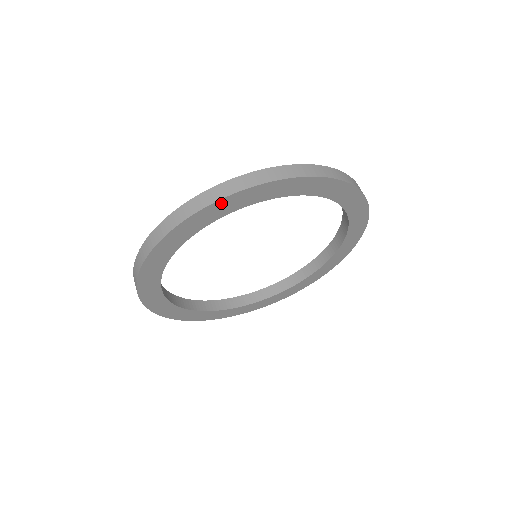
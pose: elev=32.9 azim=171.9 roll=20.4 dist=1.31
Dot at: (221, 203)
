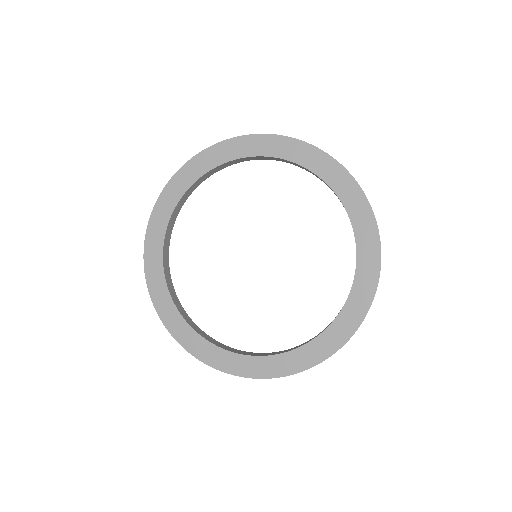
Dot at: (269, 139)
